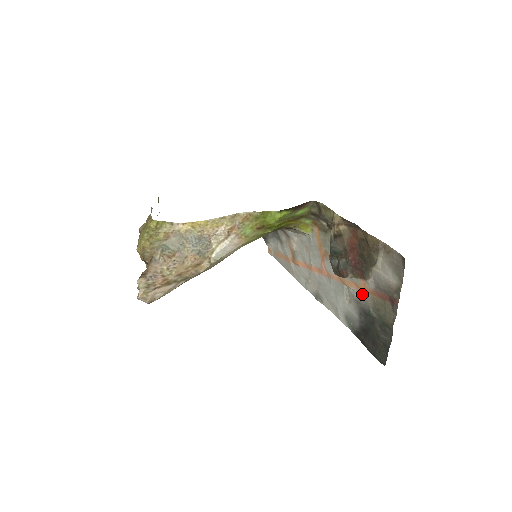
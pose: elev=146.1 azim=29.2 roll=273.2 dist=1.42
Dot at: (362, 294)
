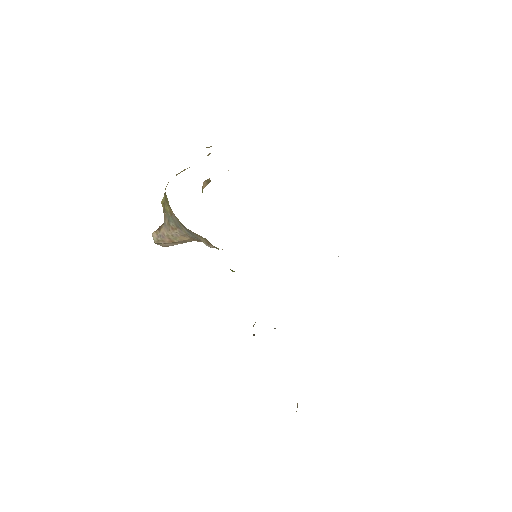
Dot at: occluded
